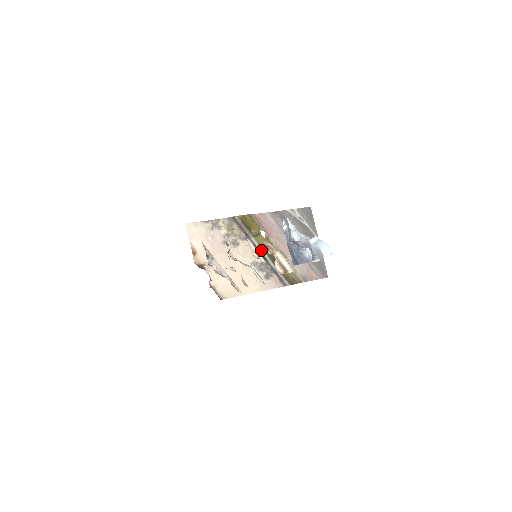
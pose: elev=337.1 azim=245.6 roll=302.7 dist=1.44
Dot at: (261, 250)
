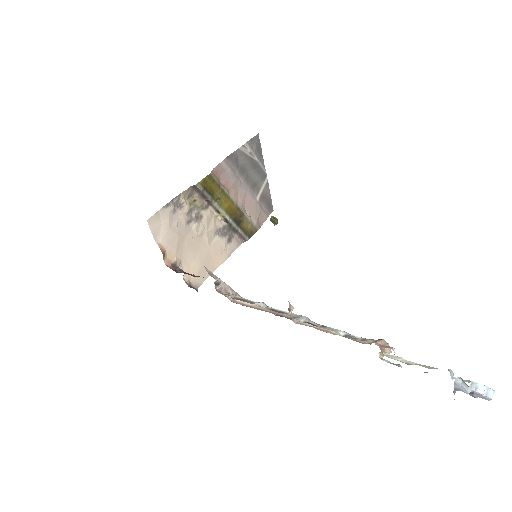
Dot at: (224, 214)
